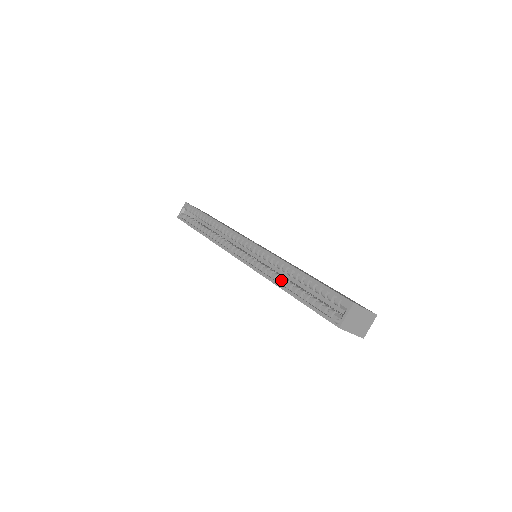
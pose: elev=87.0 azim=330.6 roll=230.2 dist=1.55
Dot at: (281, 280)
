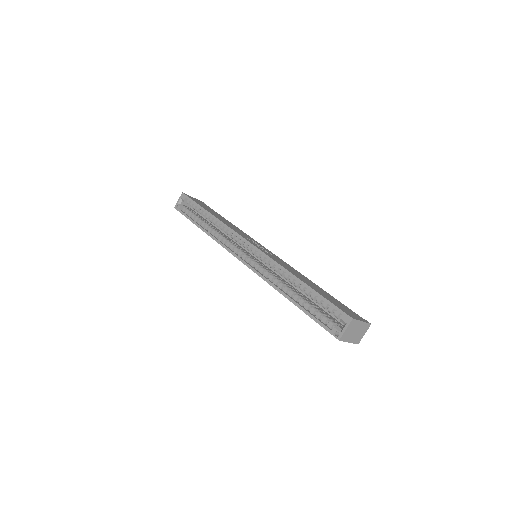
Dot at: (283, 286)
